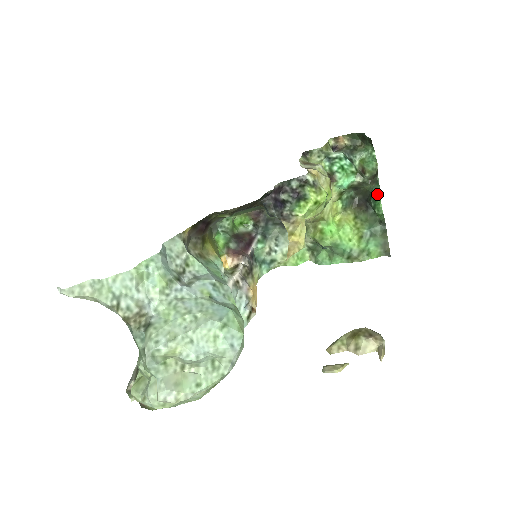
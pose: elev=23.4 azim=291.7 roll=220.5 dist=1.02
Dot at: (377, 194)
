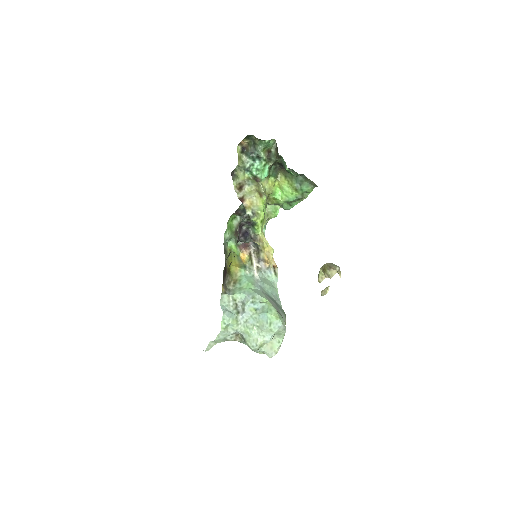
Dot at: (286, 169)
